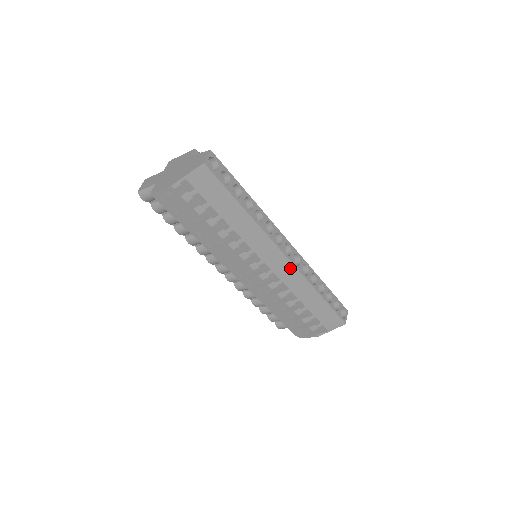
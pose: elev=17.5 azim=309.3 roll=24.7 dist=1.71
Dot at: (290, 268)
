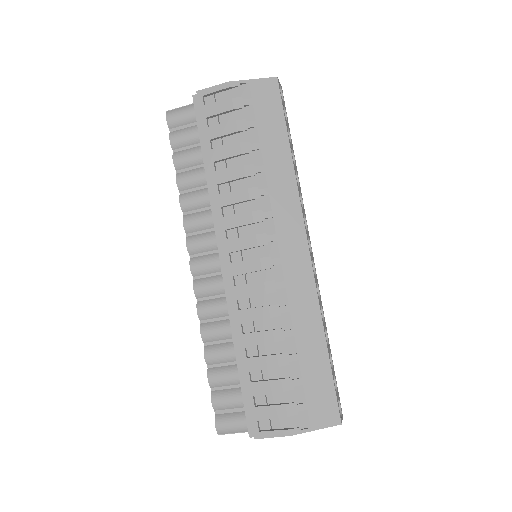
Dot at: (305, 267)
